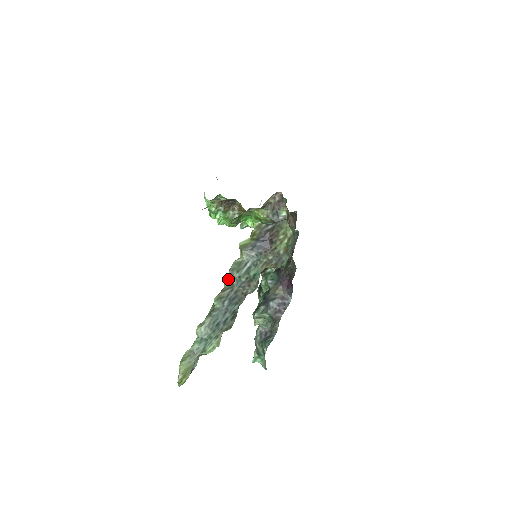
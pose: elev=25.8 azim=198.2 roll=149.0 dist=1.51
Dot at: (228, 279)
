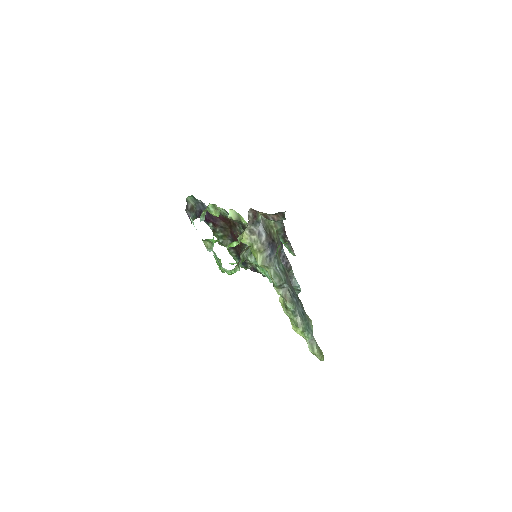
Dot at: (276, 289)
